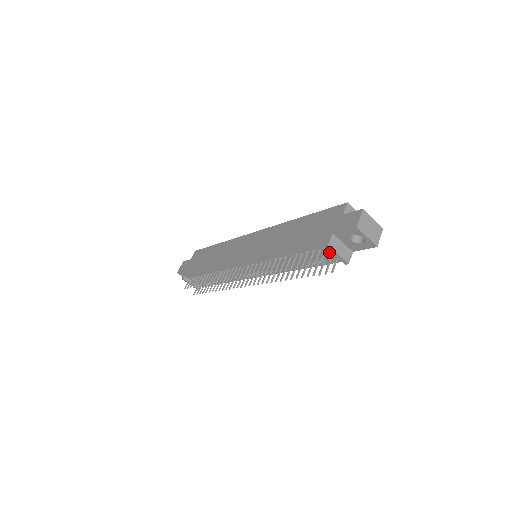
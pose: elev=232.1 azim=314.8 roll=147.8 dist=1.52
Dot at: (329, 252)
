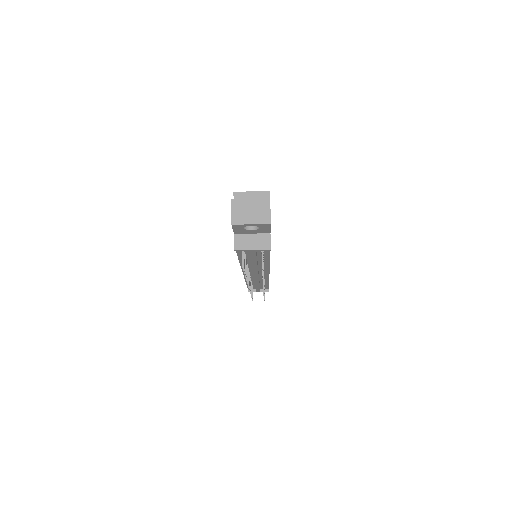
Dot at: occluded
